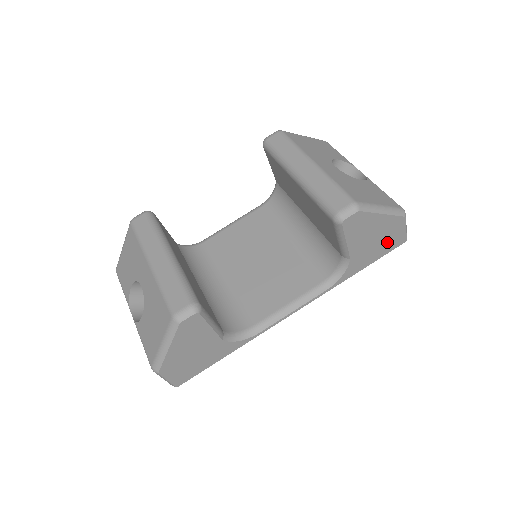
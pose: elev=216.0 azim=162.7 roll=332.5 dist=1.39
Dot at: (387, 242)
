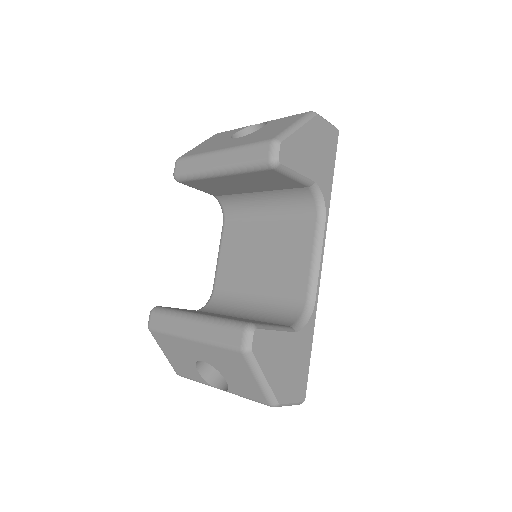
Dot at: (326, 145)
